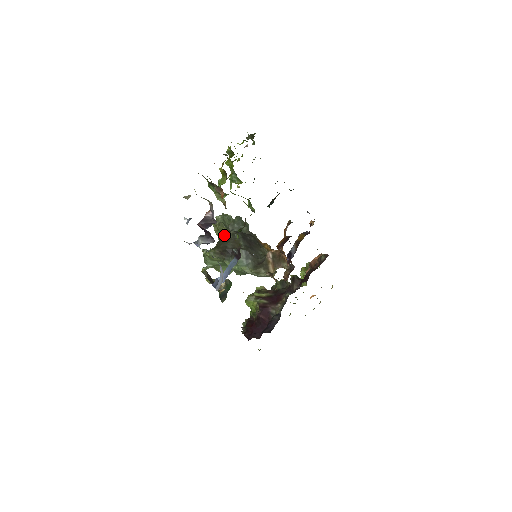
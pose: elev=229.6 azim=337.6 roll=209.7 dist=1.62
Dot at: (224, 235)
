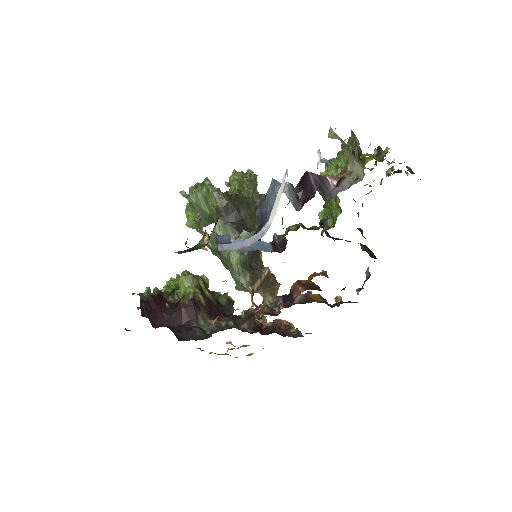
Dot at: (249, 197)
